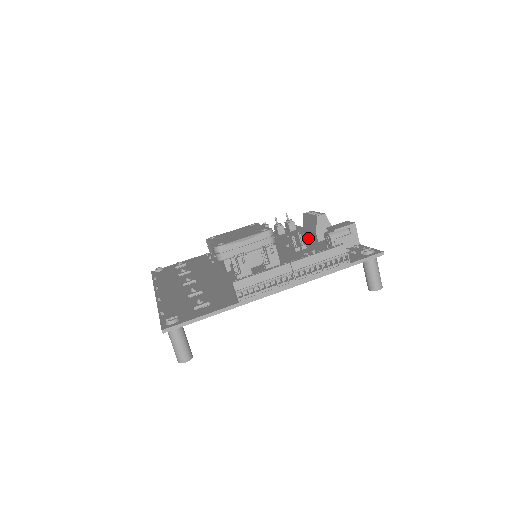
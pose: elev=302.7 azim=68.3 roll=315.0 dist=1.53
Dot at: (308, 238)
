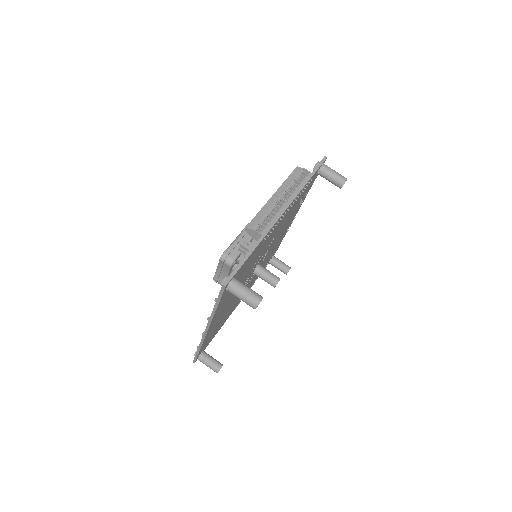
Dot at: occluded
